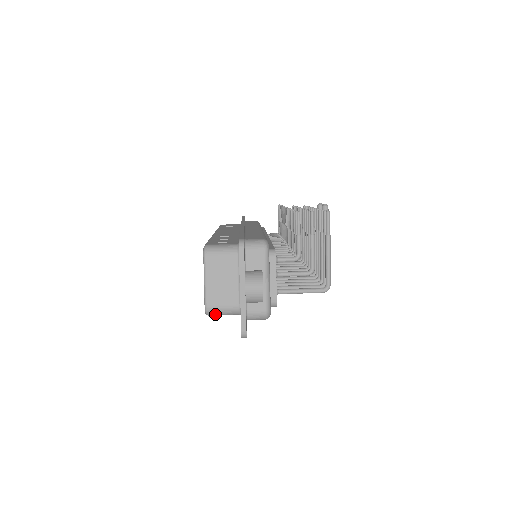
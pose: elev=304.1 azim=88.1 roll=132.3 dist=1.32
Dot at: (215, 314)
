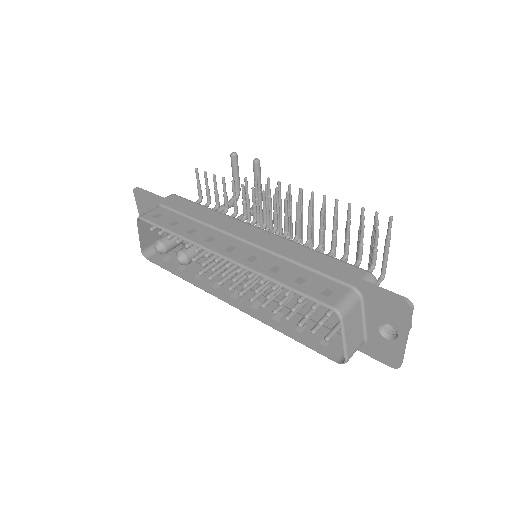
Dot at: occluded
